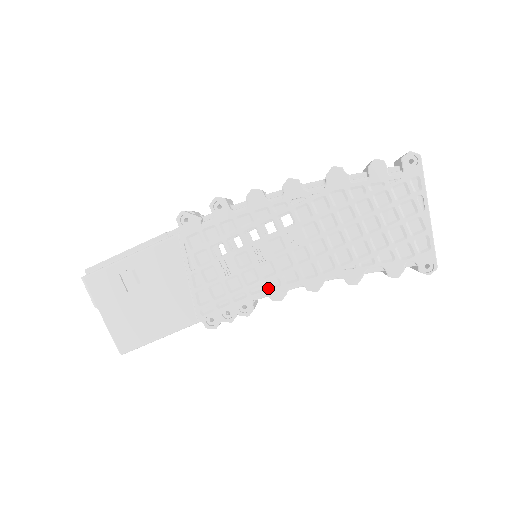
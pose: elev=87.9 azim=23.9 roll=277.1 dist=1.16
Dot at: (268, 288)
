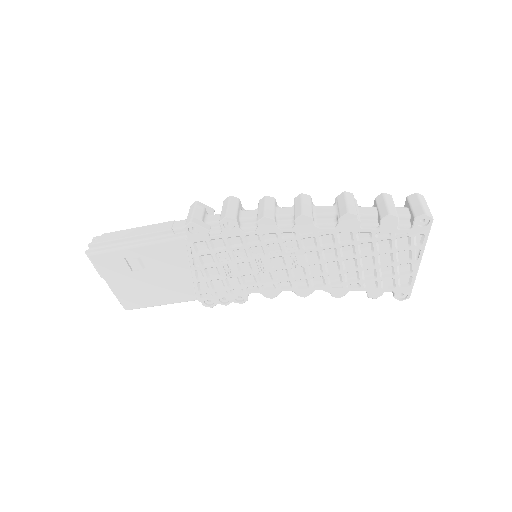
Dot at: (263, 289)
